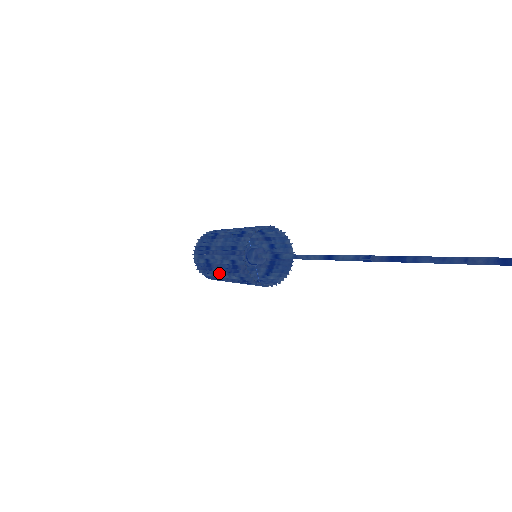
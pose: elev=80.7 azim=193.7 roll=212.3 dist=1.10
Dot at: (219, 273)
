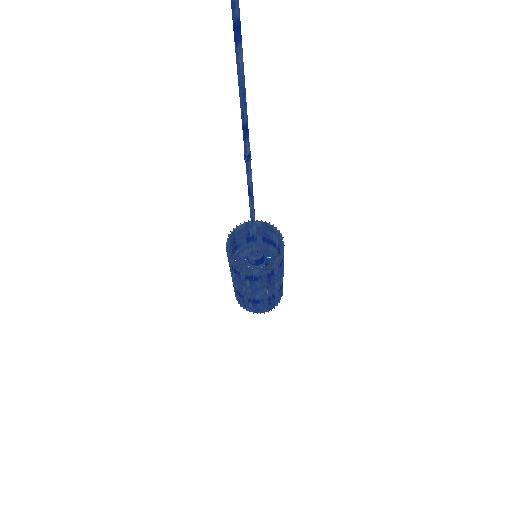
Dot at: (235, 284)
